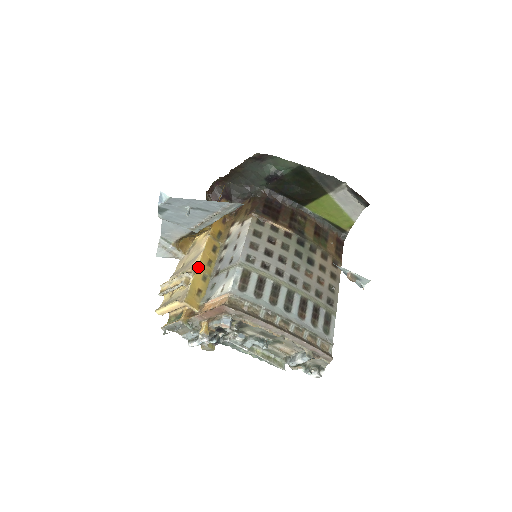
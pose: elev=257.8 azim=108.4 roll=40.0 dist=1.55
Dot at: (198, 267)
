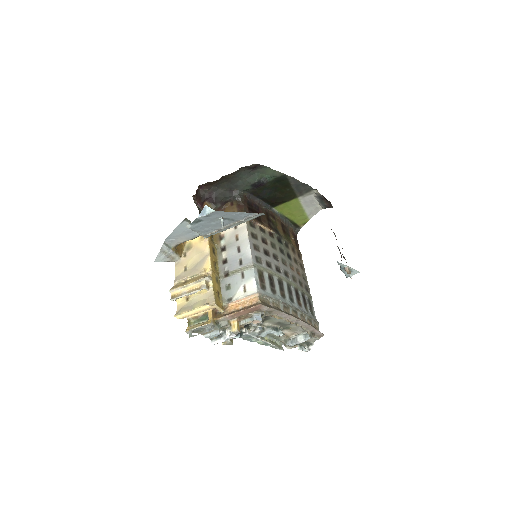
Dot at: (212, 270)
